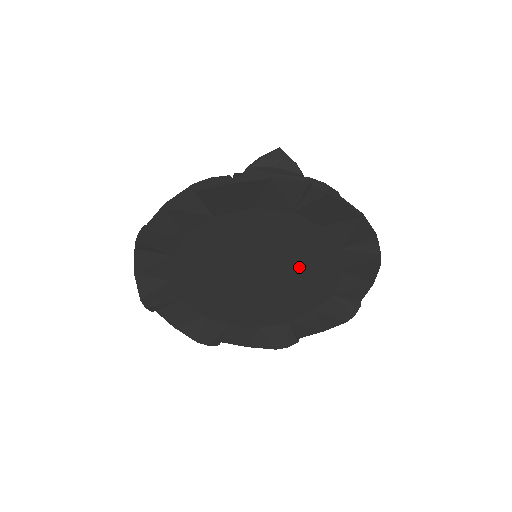
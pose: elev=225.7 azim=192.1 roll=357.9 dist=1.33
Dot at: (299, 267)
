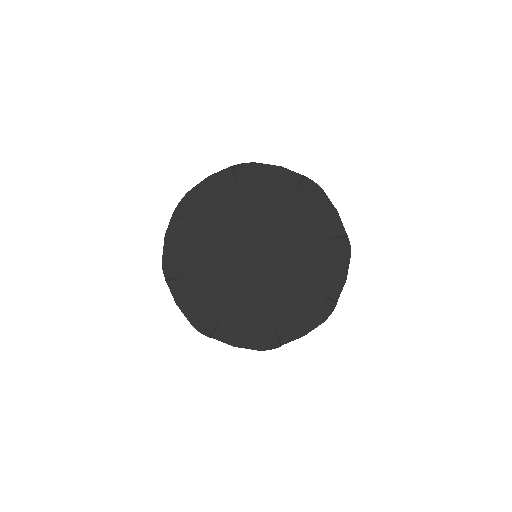
Dot at: (277, 231)
